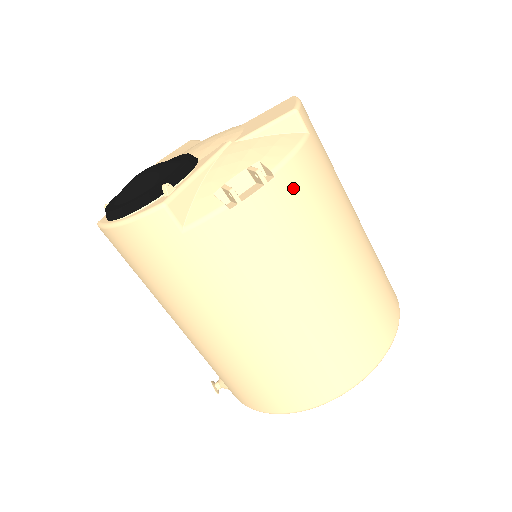
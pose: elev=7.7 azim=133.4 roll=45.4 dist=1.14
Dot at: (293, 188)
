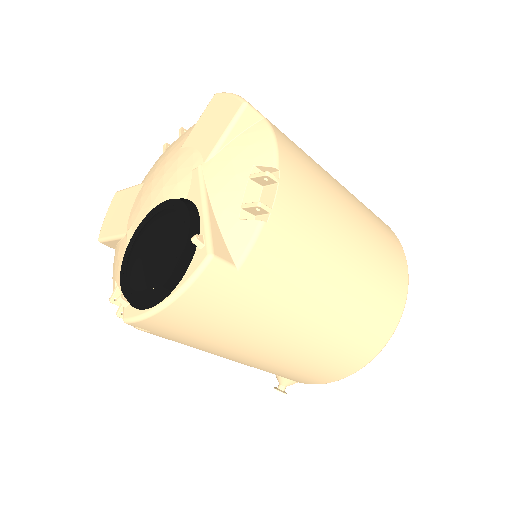
Dot at: (294, 172)
